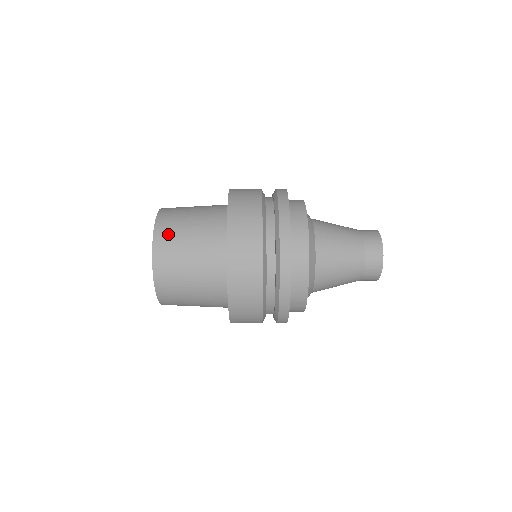
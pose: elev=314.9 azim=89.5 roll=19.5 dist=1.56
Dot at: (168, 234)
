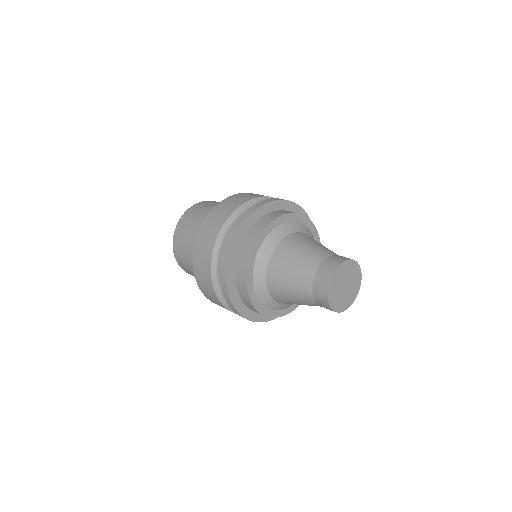
Dot at: occluded
